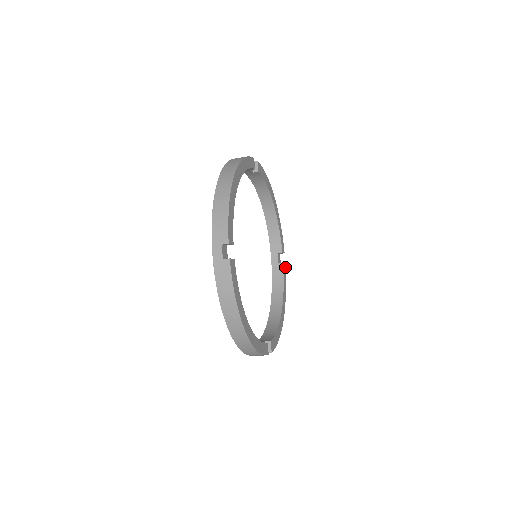
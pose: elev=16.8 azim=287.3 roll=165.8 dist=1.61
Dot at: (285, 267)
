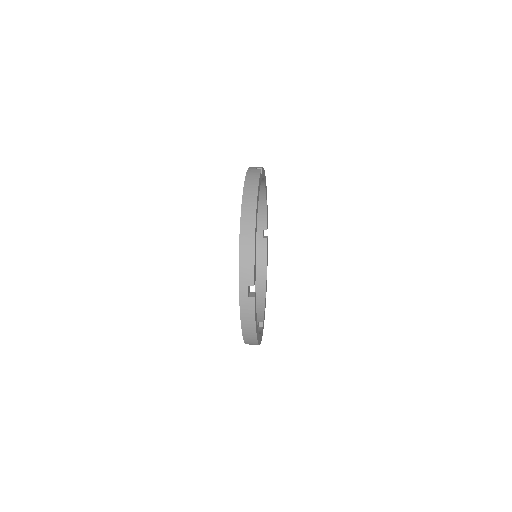
Dot at: occluded
